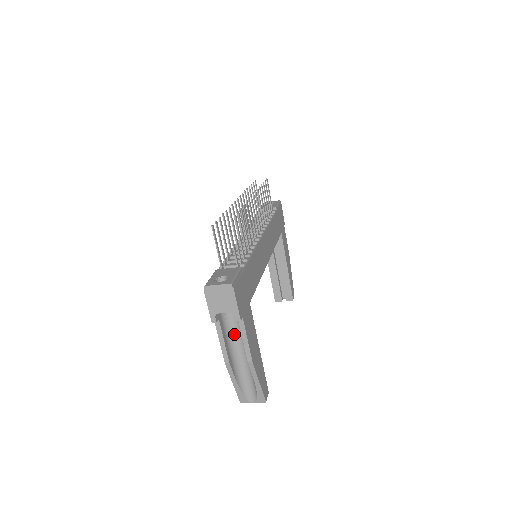
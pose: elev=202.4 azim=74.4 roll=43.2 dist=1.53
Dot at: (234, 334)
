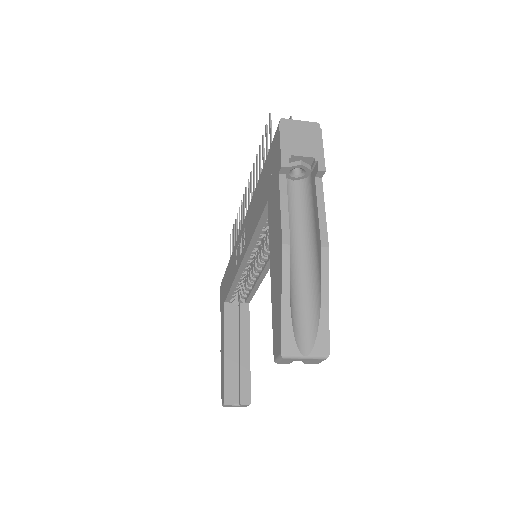
Dot at: (291, 222)
